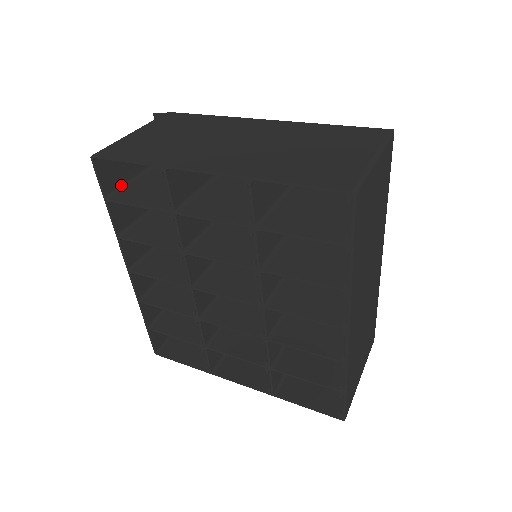
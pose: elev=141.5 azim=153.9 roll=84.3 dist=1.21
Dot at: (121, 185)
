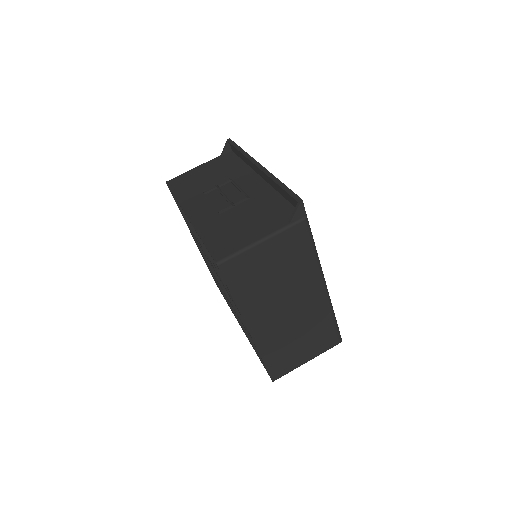
Dot at: (224, 239)
